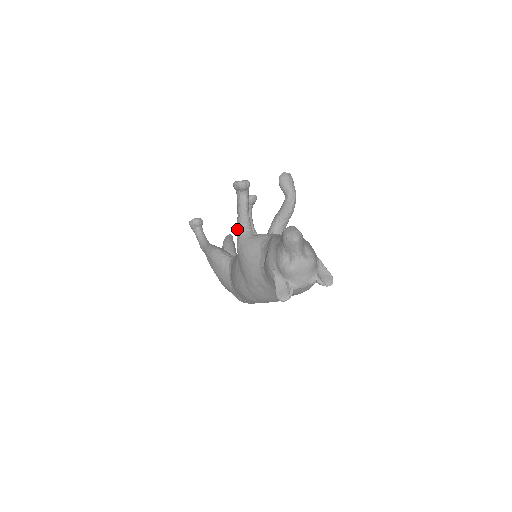
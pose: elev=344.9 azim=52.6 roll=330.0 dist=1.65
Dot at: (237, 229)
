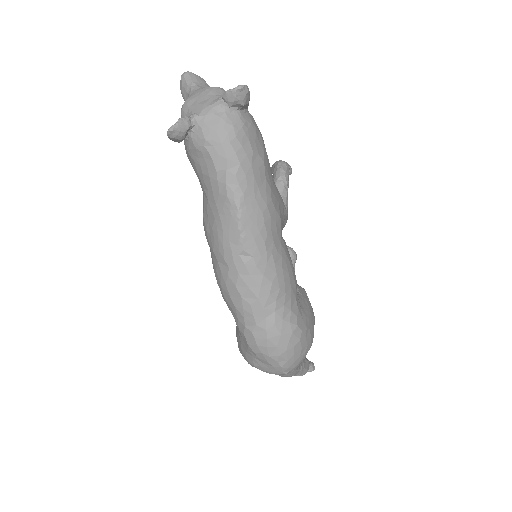
Dot at: occluded
